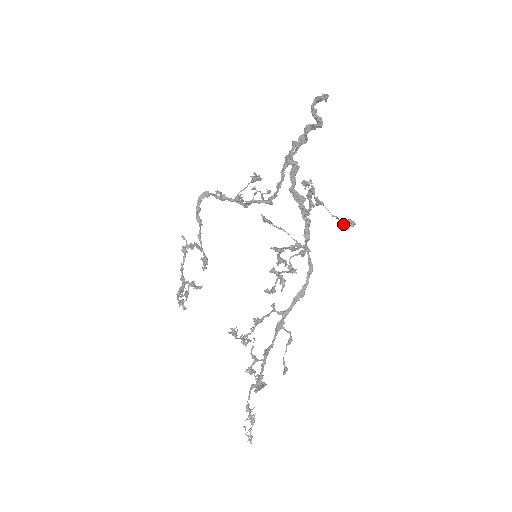
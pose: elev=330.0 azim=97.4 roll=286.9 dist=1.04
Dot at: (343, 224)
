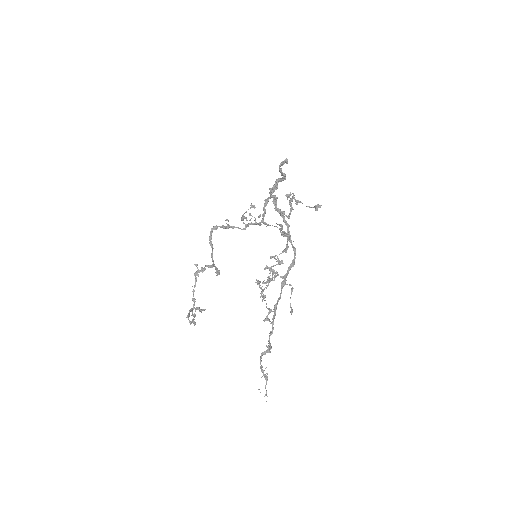
Dot at: (315, 207)
